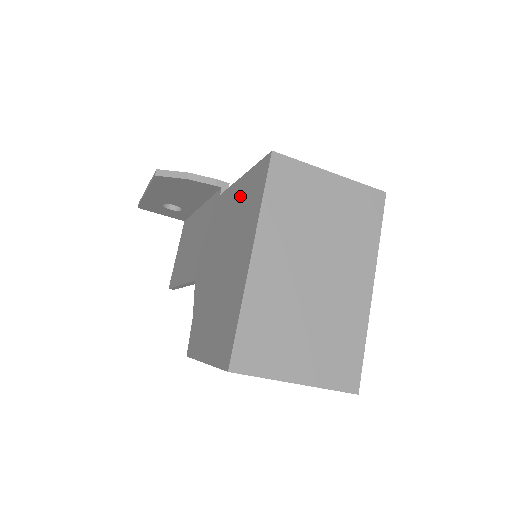
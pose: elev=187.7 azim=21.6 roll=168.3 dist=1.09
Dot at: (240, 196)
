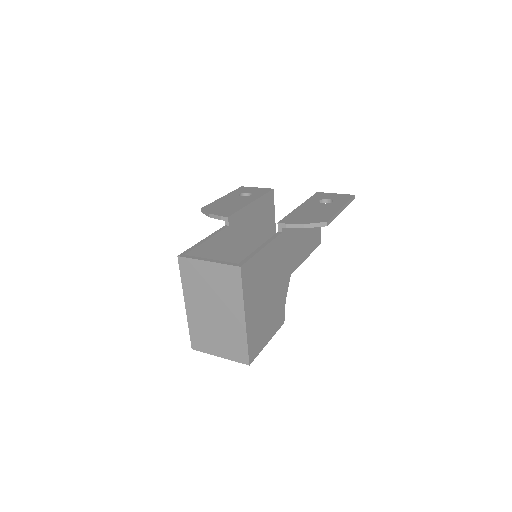
Dot at: occluded
